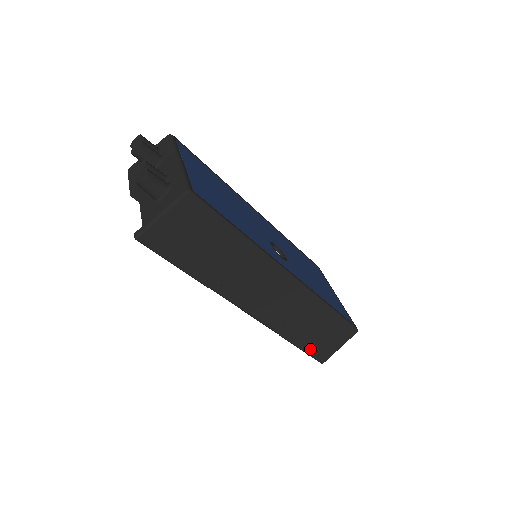
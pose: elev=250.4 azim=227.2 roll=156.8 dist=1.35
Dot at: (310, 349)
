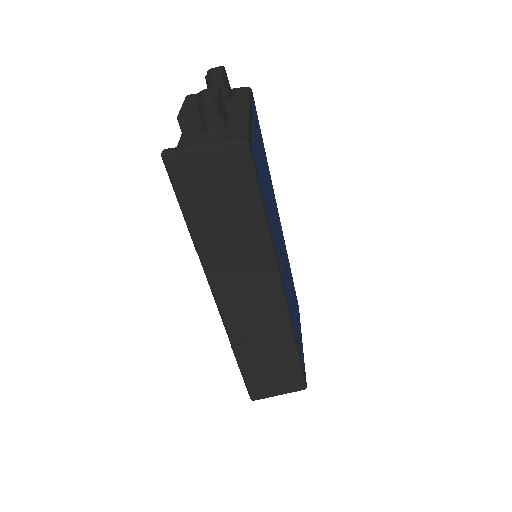
Dot at: (251, 379)
